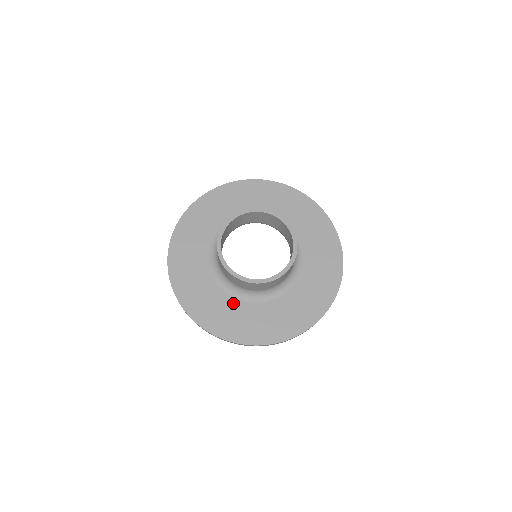
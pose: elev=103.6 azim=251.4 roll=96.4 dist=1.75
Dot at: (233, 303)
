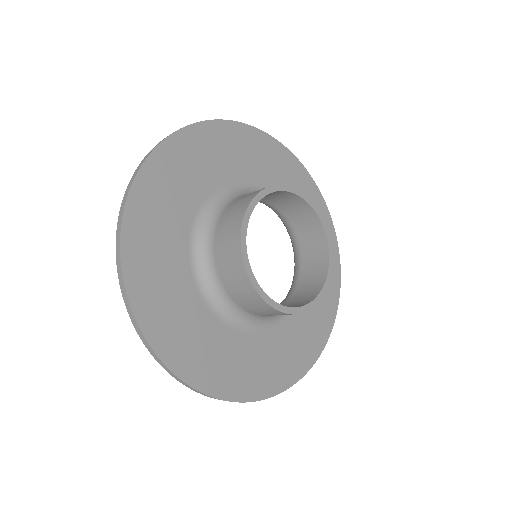
Dot at: (204, 315)
